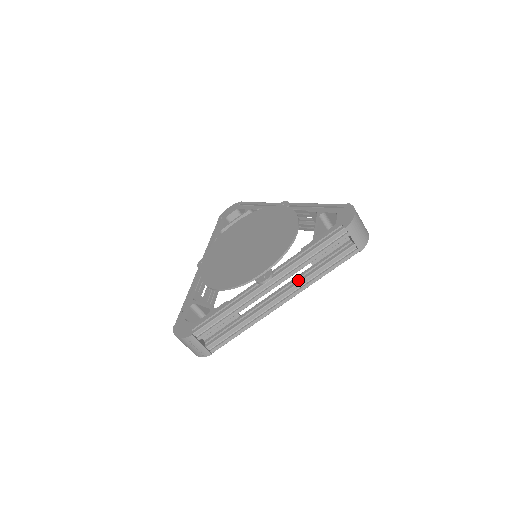
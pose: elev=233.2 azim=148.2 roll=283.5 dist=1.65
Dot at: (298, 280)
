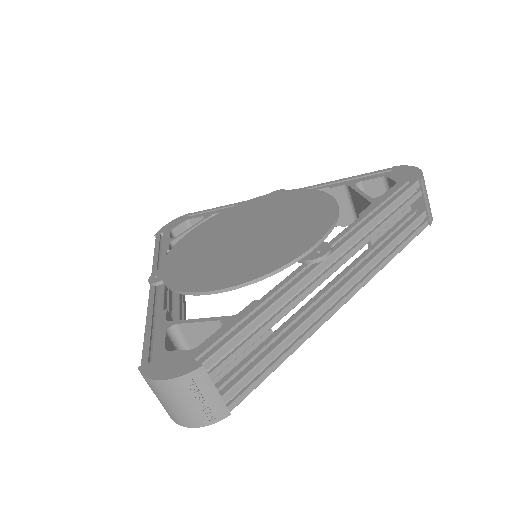
Dot at: (360, 264)
